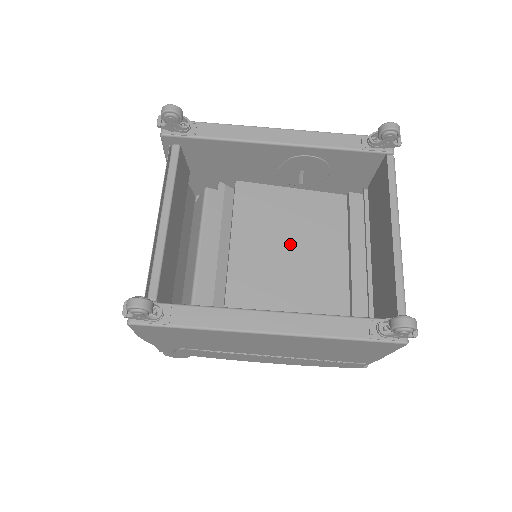
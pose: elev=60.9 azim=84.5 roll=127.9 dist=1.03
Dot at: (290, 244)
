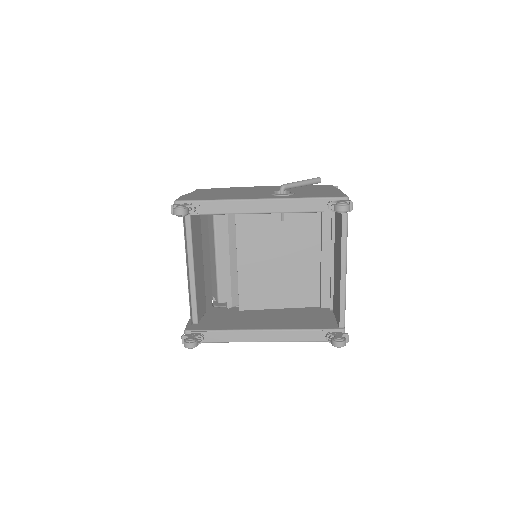
Dot at: (278, 250)
